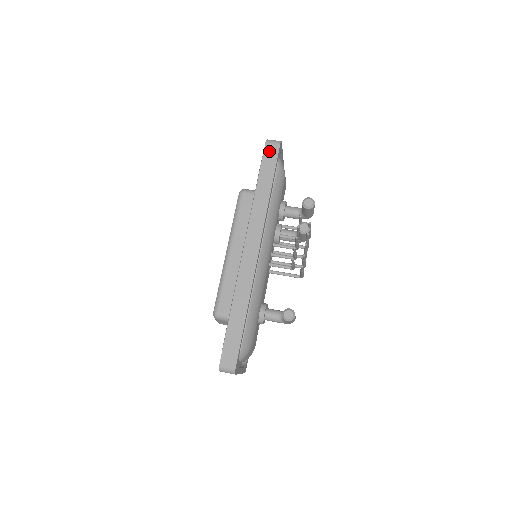
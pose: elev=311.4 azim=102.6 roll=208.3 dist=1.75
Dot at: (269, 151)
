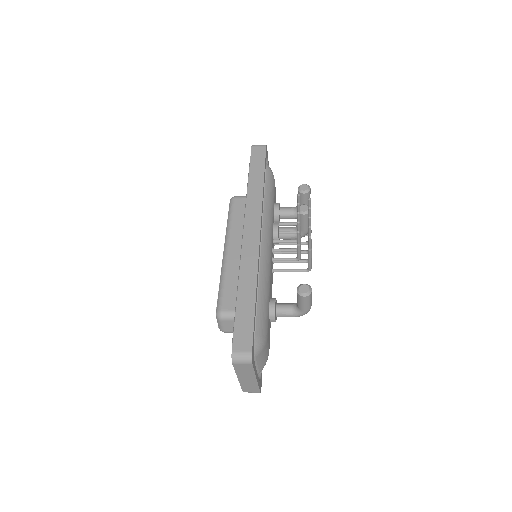
Dot at: (256, 152)
